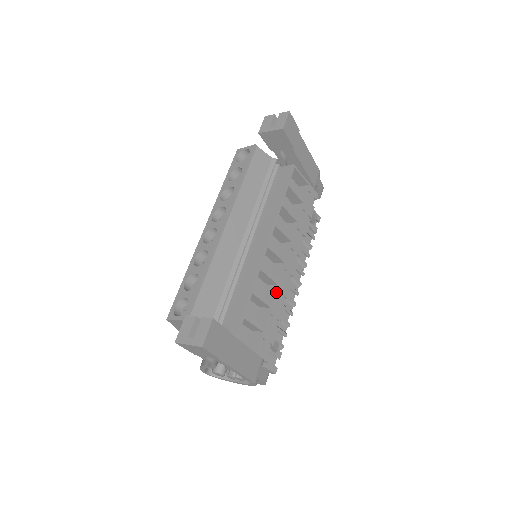
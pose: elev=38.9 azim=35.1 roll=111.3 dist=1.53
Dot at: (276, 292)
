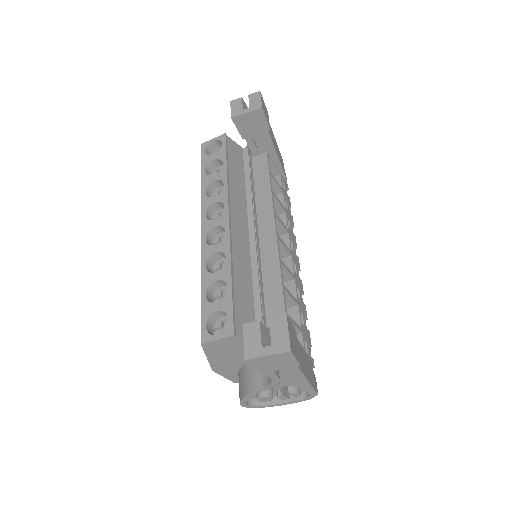
Dot at: (296, 288)
